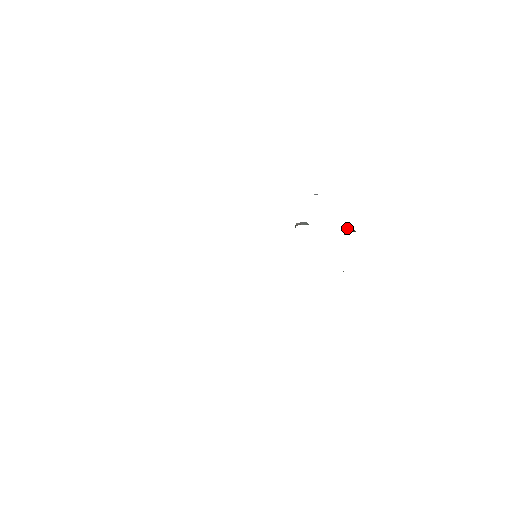
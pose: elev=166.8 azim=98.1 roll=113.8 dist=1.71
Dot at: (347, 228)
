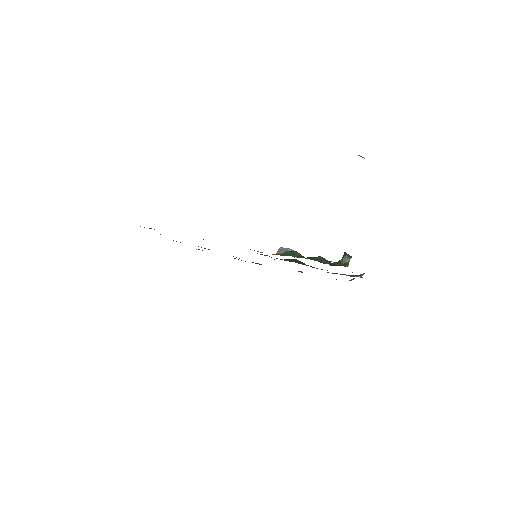
Dot at: (344, 255)
